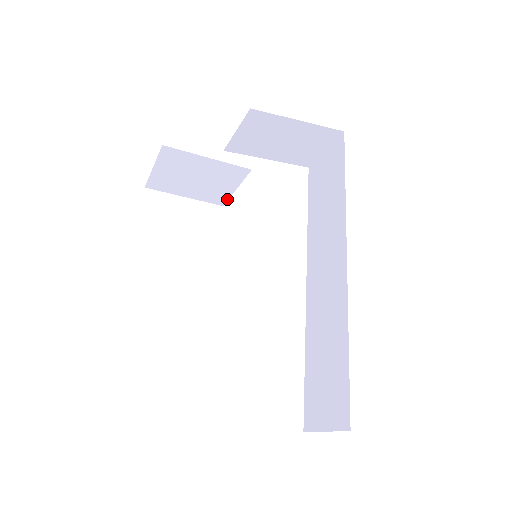
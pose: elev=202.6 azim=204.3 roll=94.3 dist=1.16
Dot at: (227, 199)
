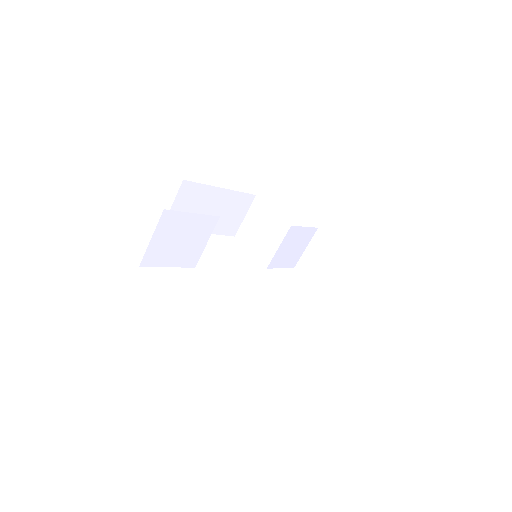
Dot at: (271, 260)
